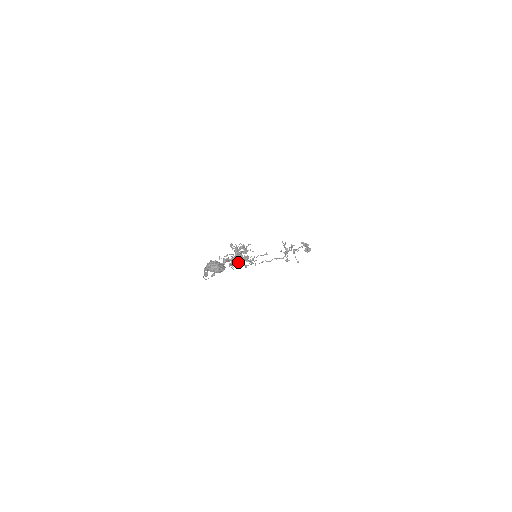
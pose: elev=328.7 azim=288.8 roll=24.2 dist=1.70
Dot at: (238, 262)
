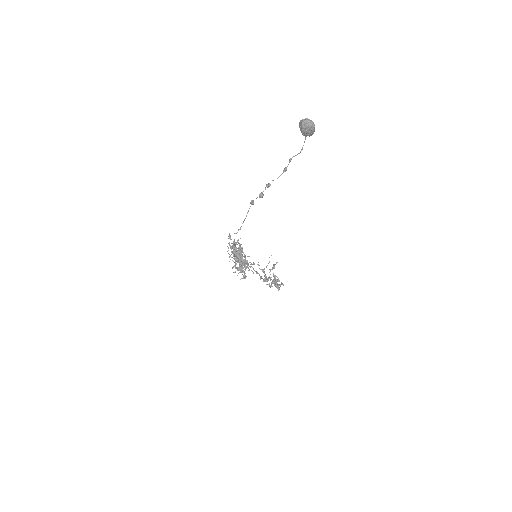
Dot at: (241, 261)
